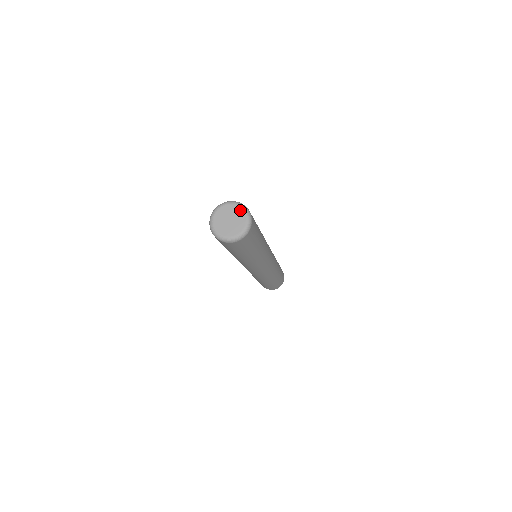
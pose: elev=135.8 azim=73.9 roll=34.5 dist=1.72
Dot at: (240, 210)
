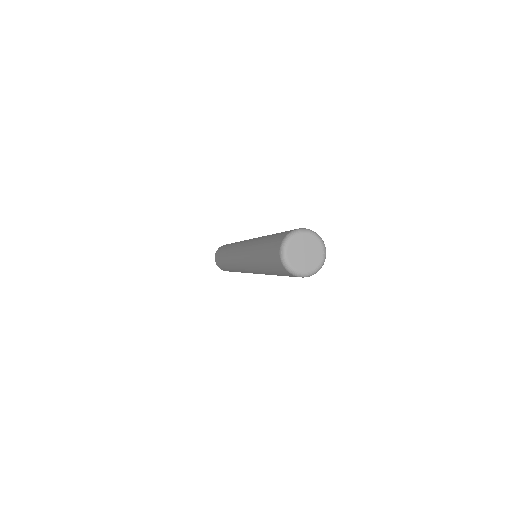
Dot at: (312, 238)
